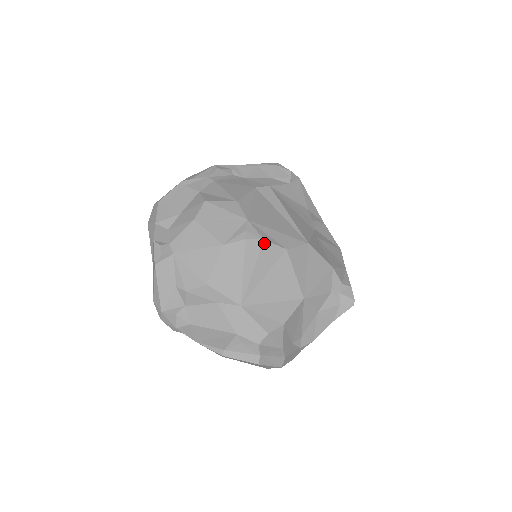
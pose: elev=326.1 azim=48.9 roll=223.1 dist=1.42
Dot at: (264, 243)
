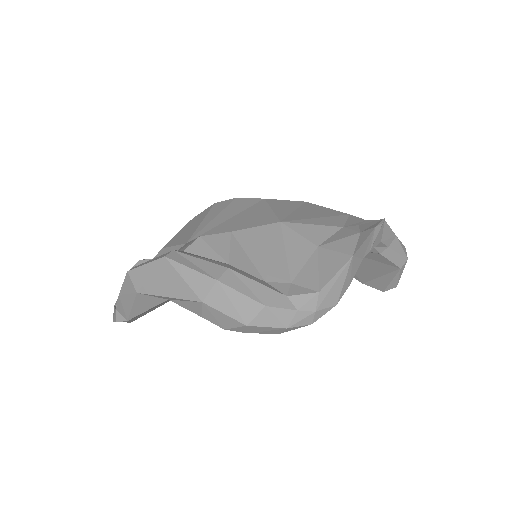
Dot at: (236, 200)
